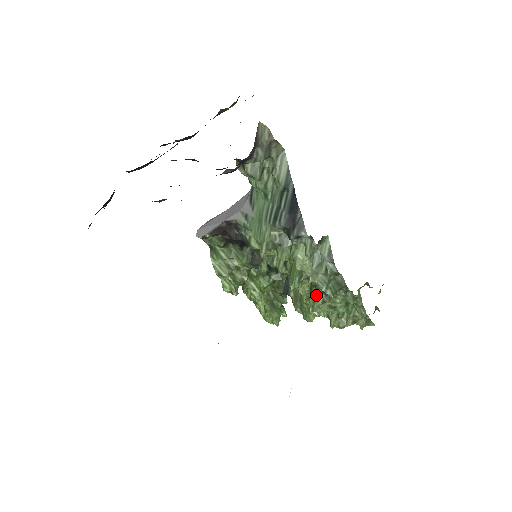
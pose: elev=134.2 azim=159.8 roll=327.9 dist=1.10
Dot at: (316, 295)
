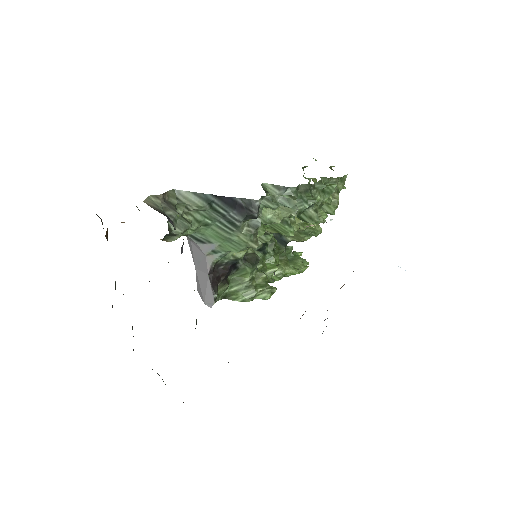
Dot at: (307, 215)
